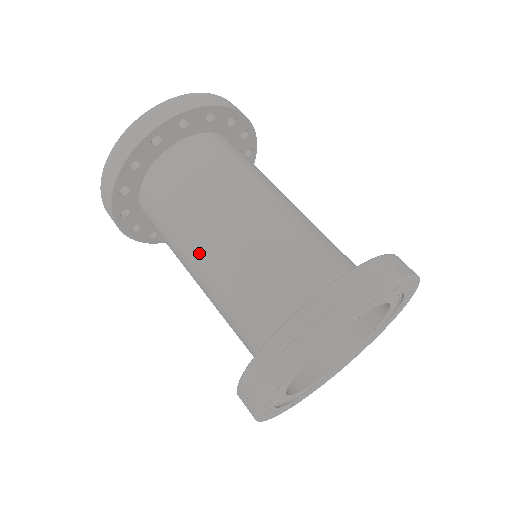
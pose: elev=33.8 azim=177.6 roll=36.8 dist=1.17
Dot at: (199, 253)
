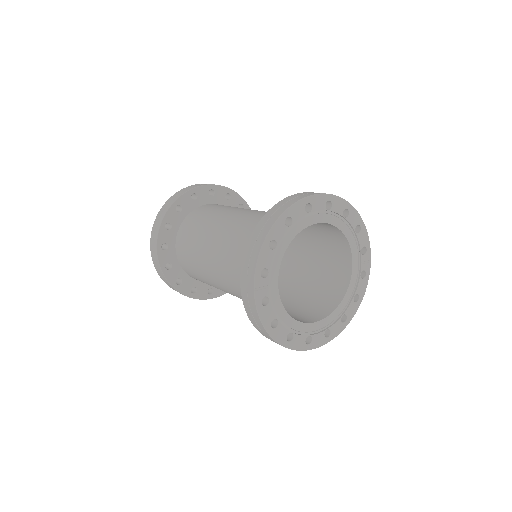
Dot at: occluded
